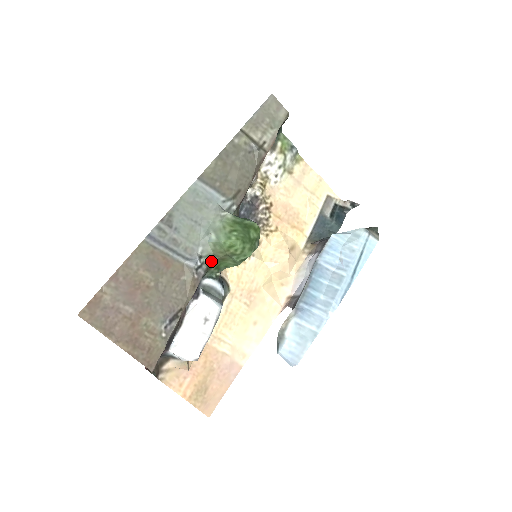
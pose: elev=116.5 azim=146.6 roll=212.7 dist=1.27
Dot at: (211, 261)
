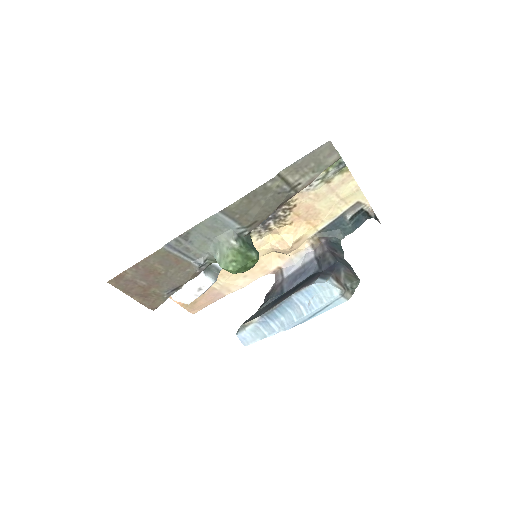
Dot at: occluded
